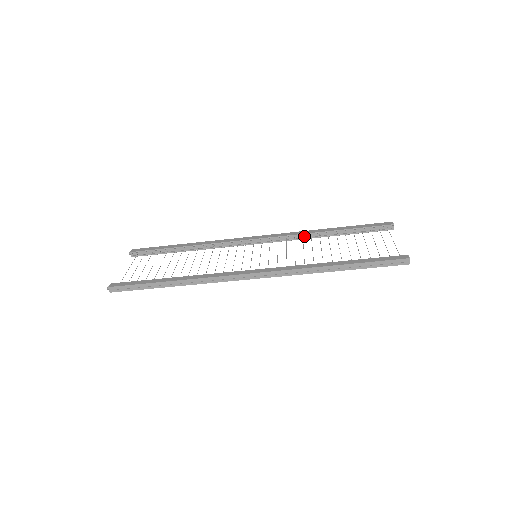
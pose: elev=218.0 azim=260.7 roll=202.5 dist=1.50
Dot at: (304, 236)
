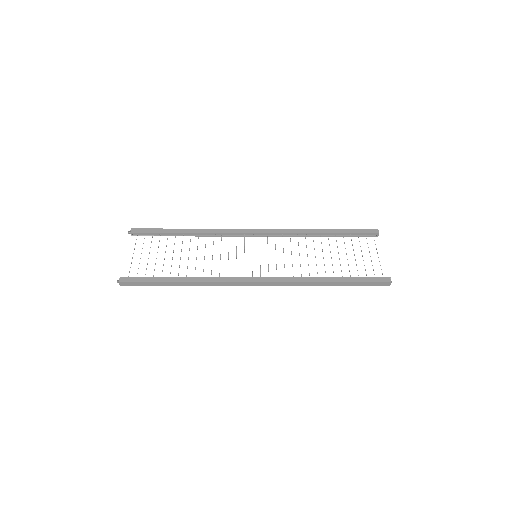
Dot at: (299, 234)
